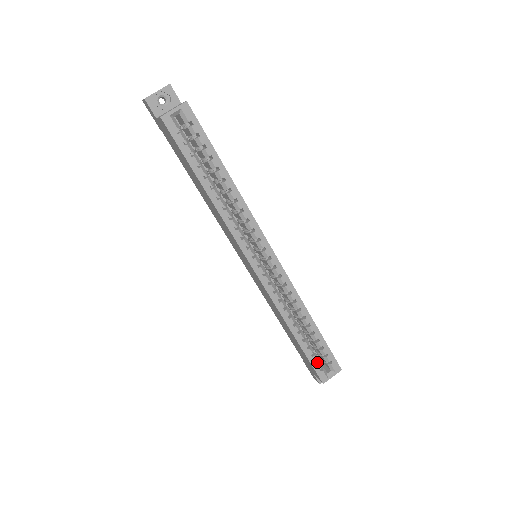
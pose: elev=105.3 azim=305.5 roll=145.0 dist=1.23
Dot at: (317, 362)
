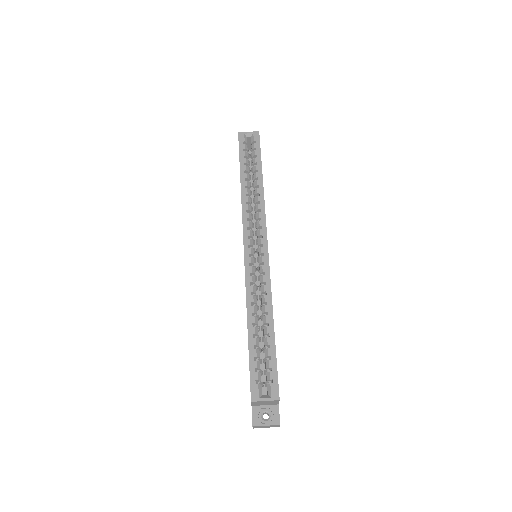
Dot at: (257, 372)
